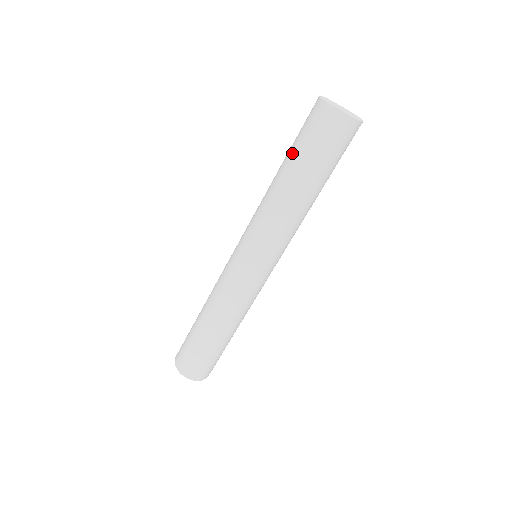
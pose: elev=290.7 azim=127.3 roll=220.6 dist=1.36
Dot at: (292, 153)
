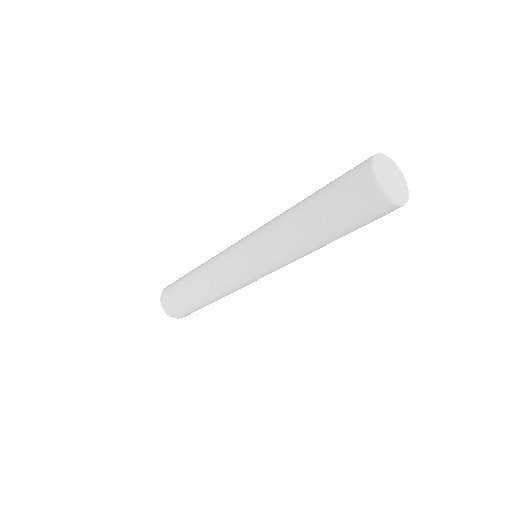
Dot at: (320, 203)
